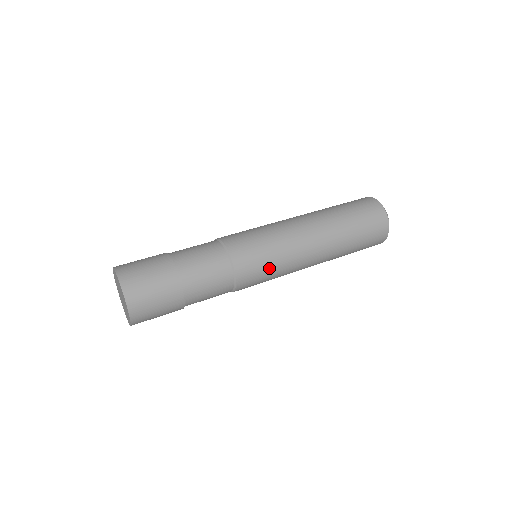
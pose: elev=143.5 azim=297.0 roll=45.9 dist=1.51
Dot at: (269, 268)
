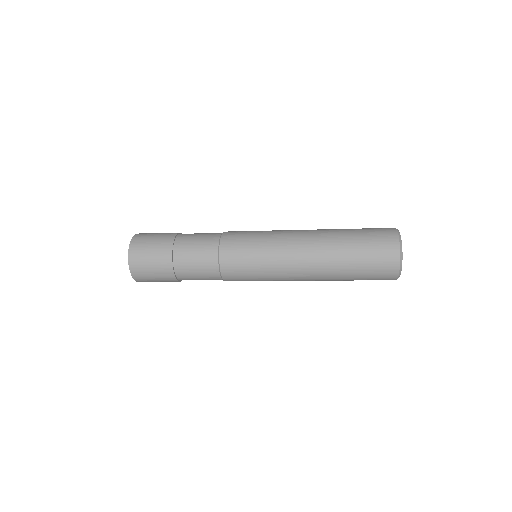
Dot at: (254, 274)
